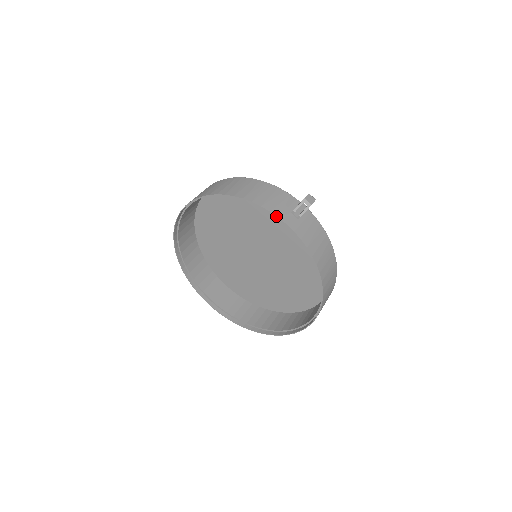
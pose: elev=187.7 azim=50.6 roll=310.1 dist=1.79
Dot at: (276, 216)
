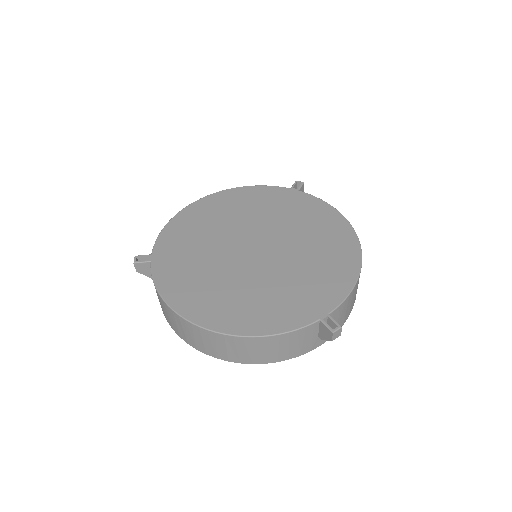
Dot at: occluded
